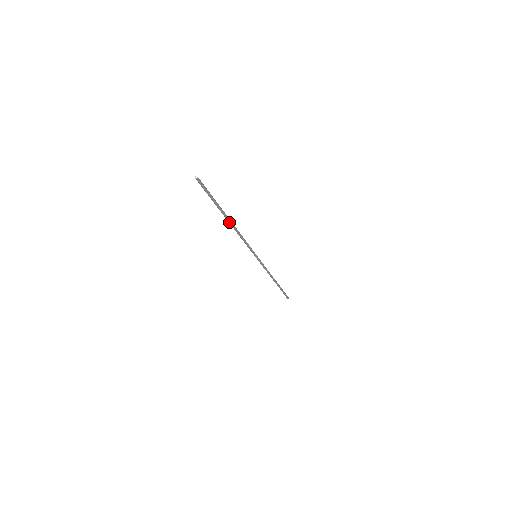
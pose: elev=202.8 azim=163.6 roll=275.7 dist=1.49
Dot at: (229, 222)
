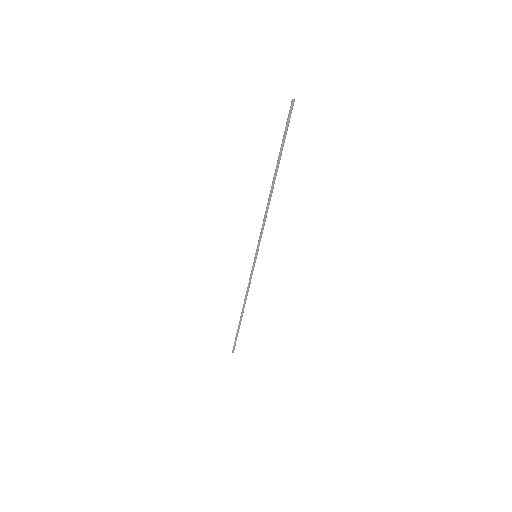
Dot at: (273, 184)
